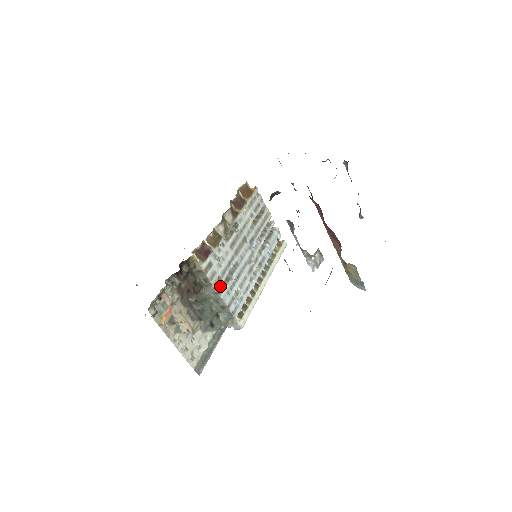
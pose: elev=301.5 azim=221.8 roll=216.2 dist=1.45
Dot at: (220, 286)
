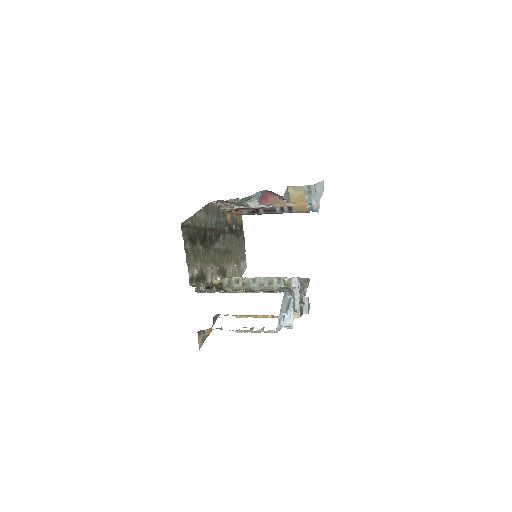
Dot at: occluded
